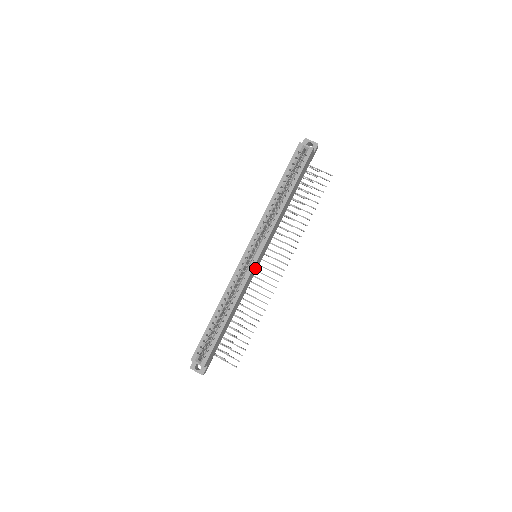
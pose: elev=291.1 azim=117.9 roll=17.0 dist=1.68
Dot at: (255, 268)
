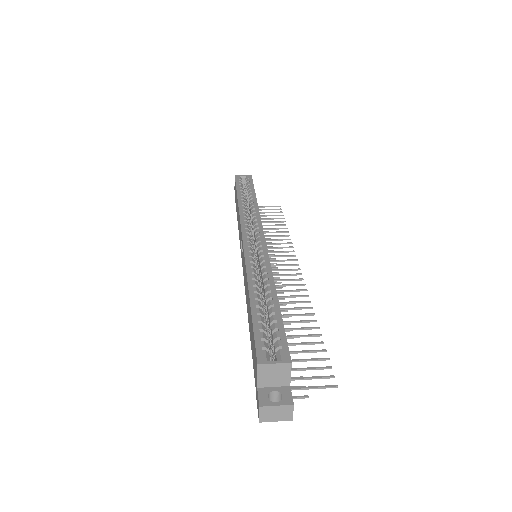
Dot at: occluded
